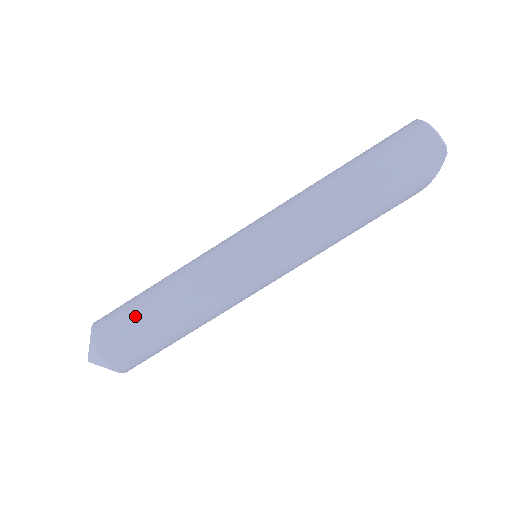
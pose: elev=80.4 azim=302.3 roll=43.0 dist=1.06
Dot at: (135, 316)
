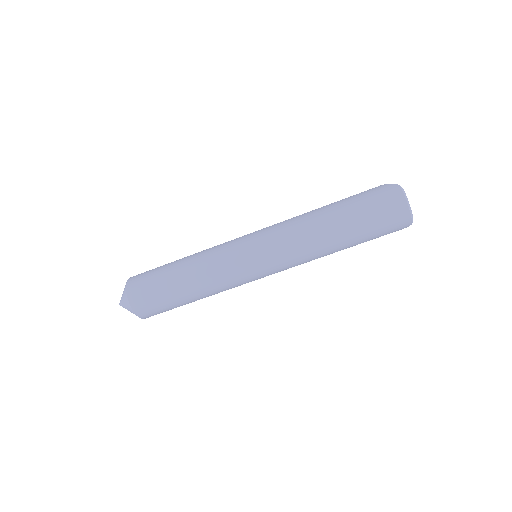
Dot at: (165, 297)
